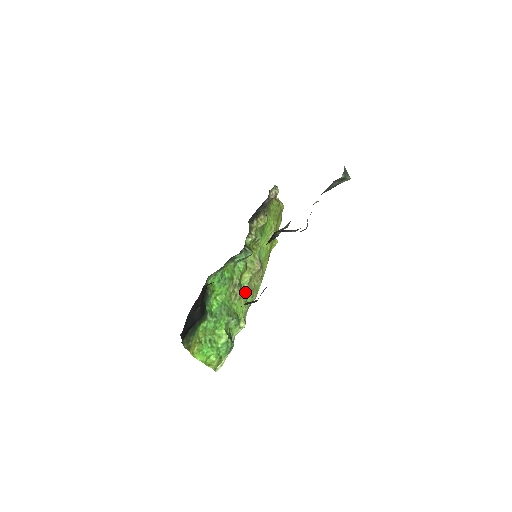
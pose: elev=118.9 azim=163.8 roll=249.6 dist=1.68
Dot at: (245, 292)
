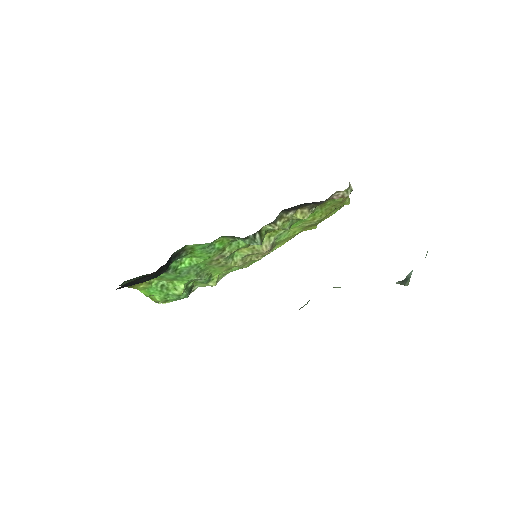
Dot at: (233, 263)
